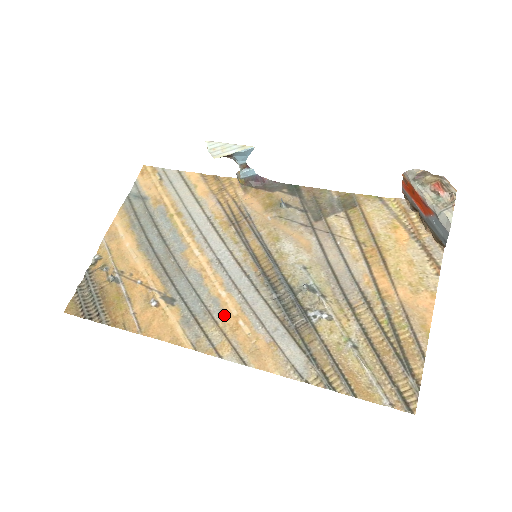
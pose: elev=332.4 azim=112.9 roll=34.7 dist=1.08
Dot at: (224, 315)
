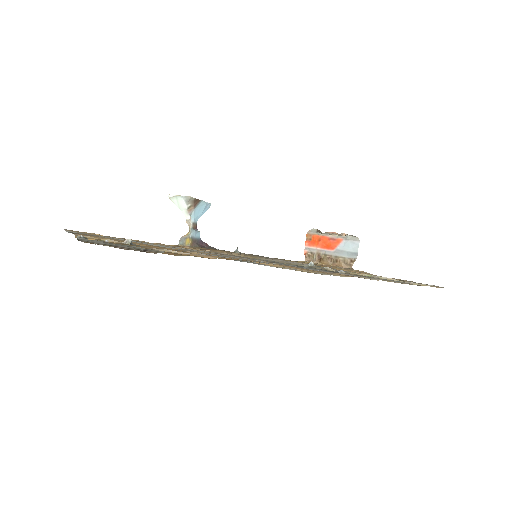
Dot at: occluded
